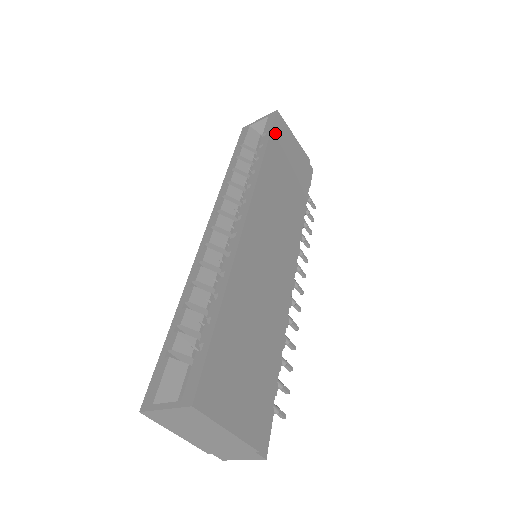
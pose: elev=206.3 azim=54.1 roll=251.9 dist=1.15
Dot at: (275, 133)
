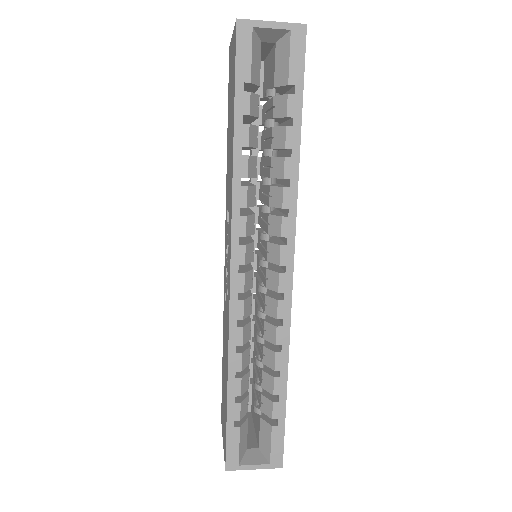
Dot at: (301, 83)
